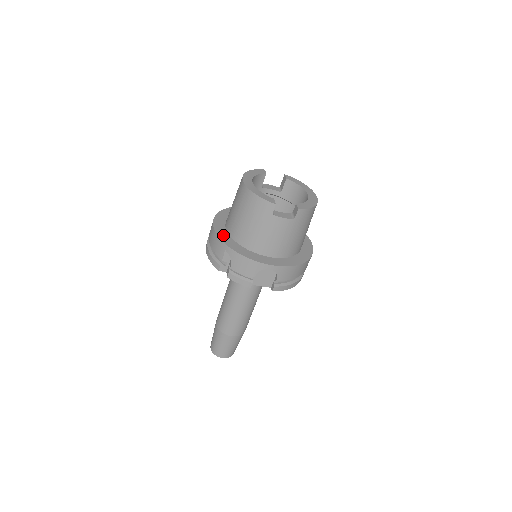
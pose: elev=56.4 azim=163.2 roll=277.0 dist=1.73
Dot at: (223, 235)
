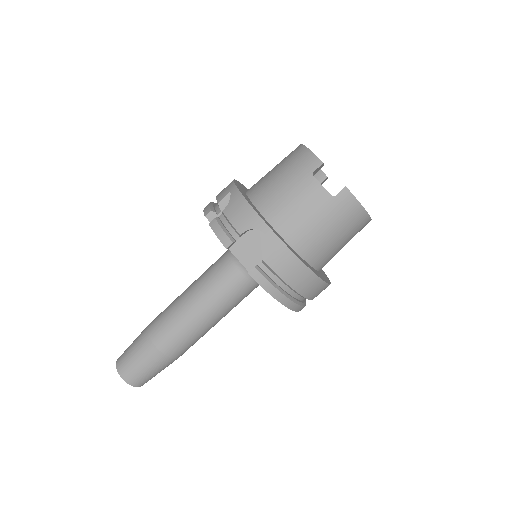
Dot at: (239, 186)
